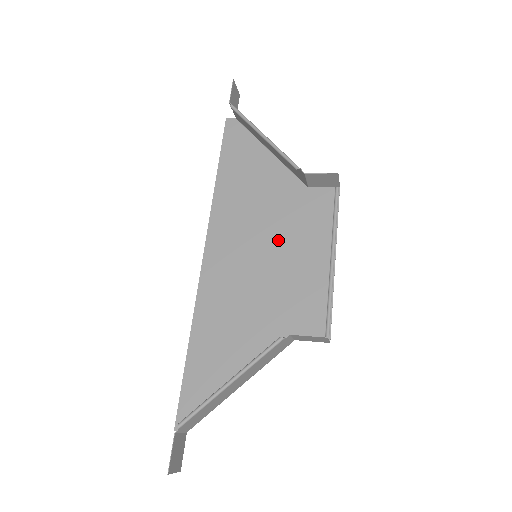
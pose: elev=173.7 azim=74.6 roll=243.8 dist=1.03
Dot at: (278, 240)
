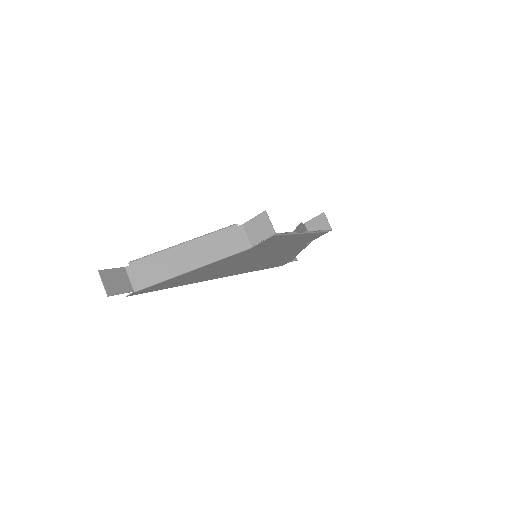
Dot at: (277, 251)
